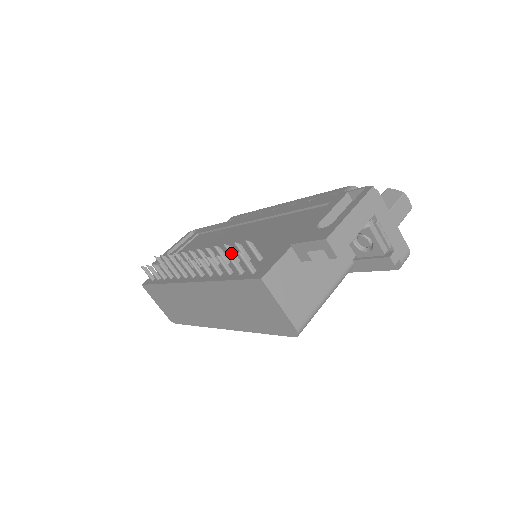
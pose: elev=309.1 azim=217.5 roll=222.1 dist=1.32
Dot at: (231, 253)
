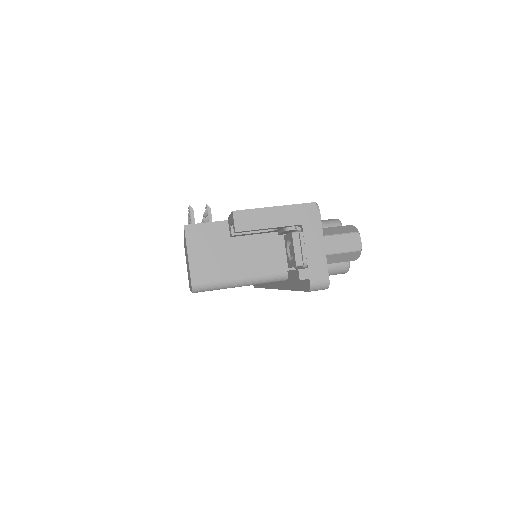
Dot at: (206, 219)
